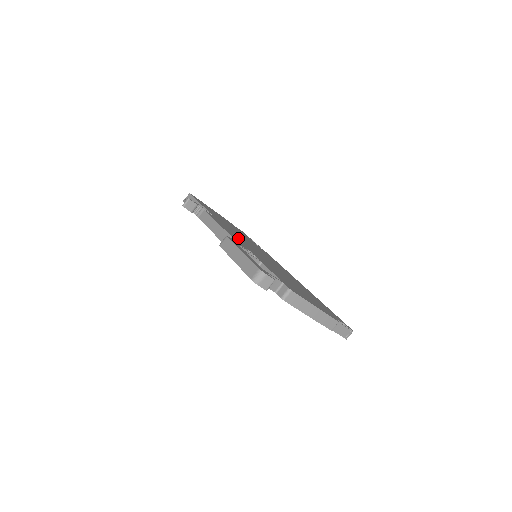
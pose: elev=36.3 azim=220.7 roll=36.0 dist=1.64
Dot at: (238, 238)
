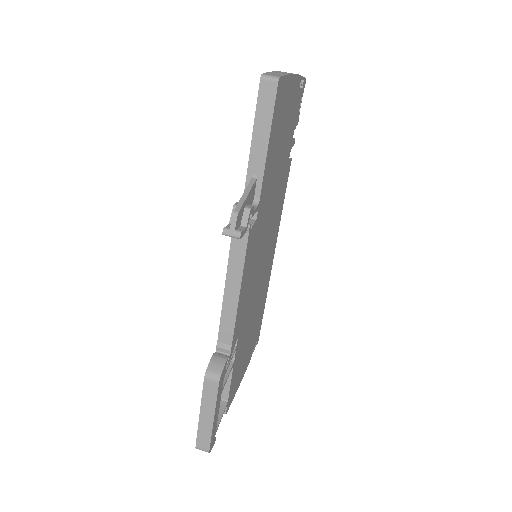
Dot at: (249, 285)
